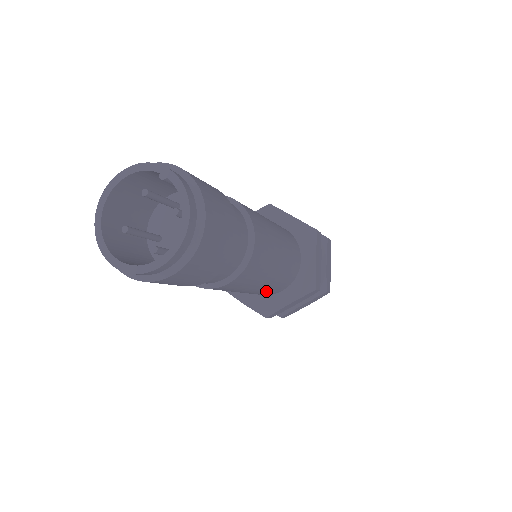
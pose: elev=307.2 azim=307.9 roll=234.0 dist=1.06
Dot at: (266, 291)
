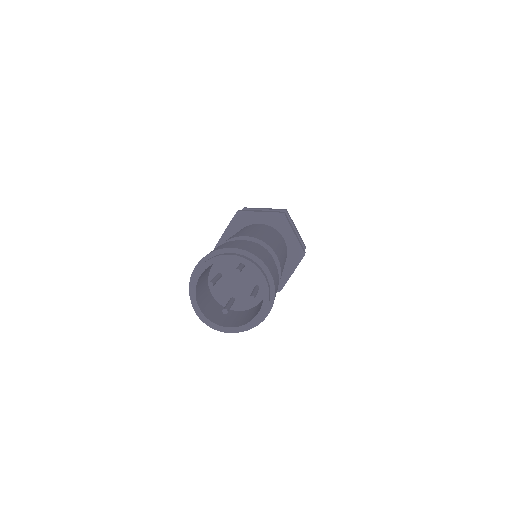
Dot at: occluded
